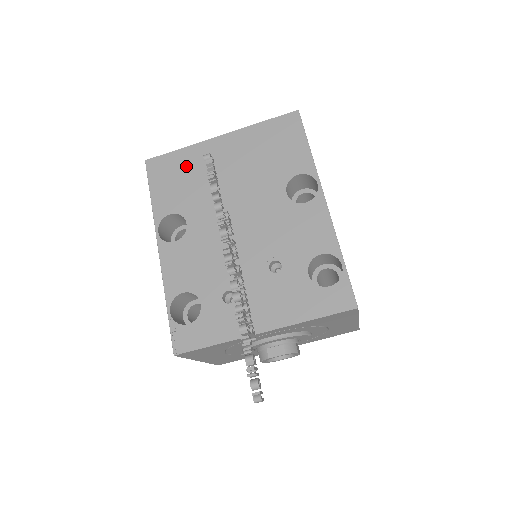
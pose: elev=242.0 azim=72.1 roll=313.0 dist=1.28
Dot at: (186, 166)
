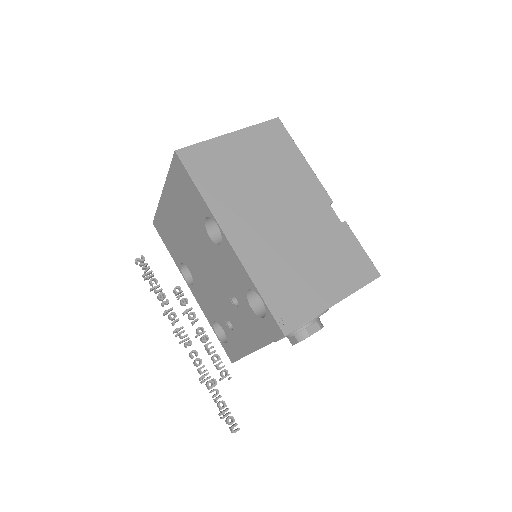
Dot at: (166, 224)
